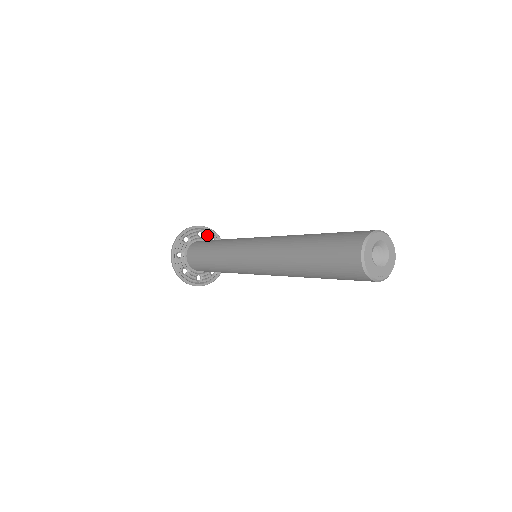
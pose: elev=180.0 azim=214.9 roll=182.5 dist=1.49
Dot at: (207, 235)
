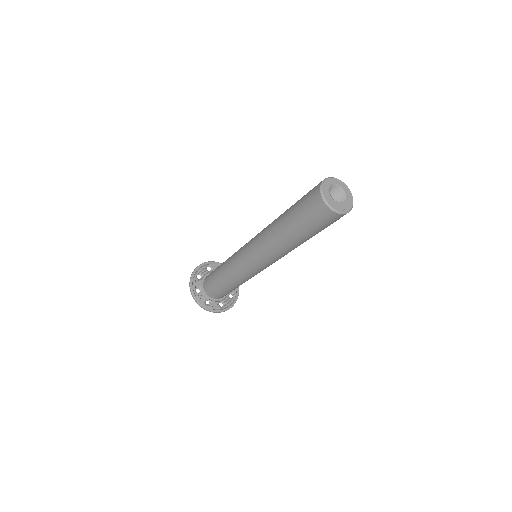
Dot at: (215, 268)
